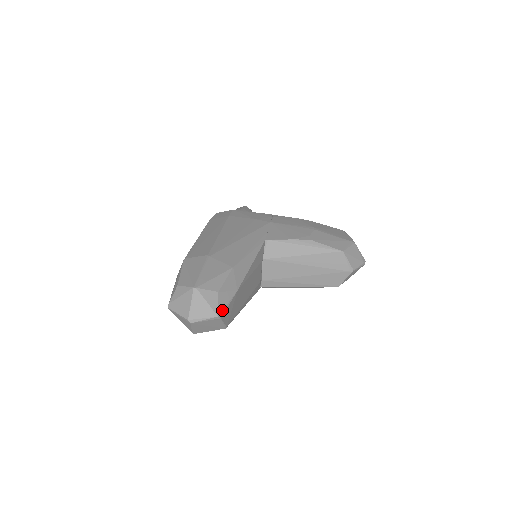
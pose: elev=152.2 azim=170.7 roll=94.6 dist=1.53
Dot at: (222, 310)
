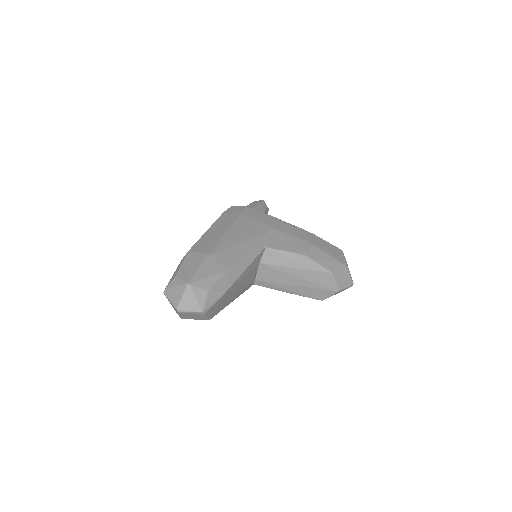
Dot at: (208, 307)
